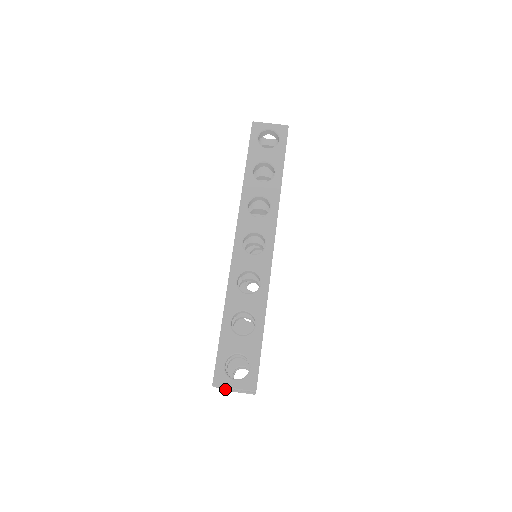
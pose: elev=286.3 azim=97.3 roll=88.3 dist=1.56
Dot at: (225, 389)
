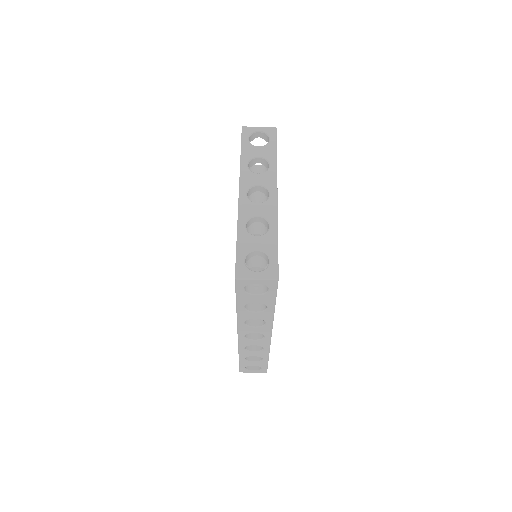
Dot at: occluded
